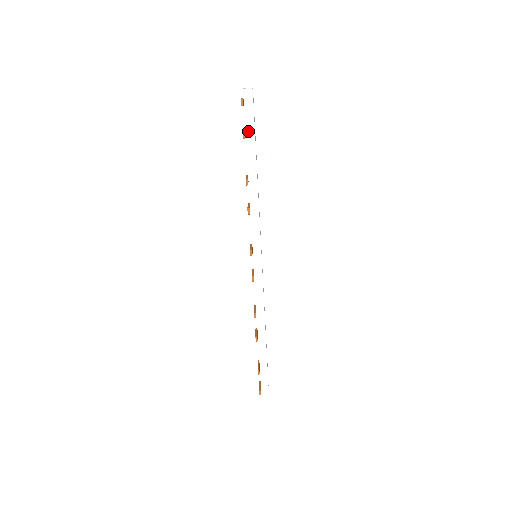
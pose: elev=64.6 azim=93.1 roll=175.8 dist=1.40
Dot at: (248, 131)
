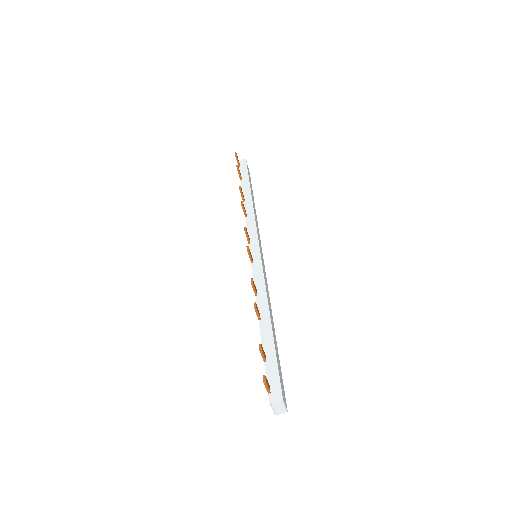
Dot at: (243, 177)
